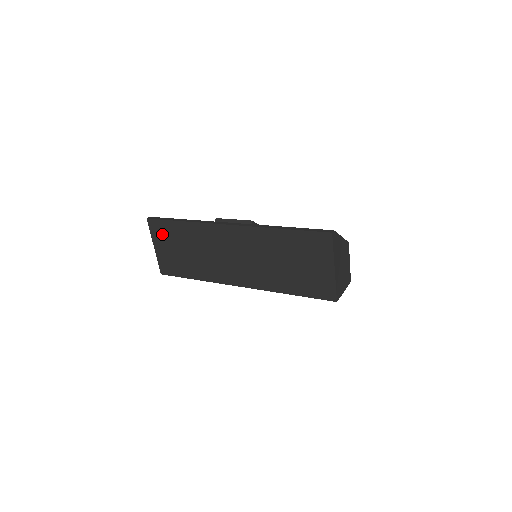
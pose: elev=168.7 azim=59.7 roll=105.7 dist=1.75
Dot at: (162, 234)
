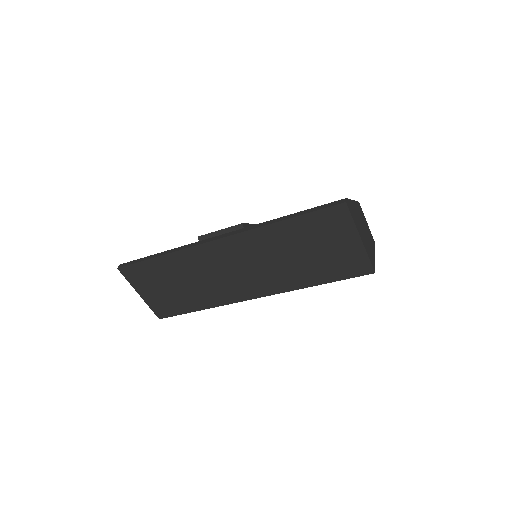
Dot at: (143, 278)
